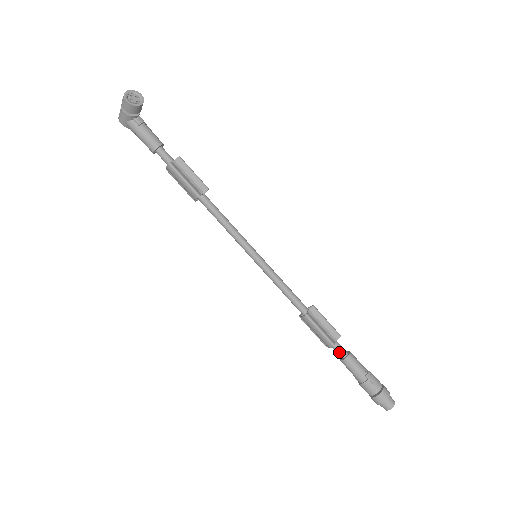
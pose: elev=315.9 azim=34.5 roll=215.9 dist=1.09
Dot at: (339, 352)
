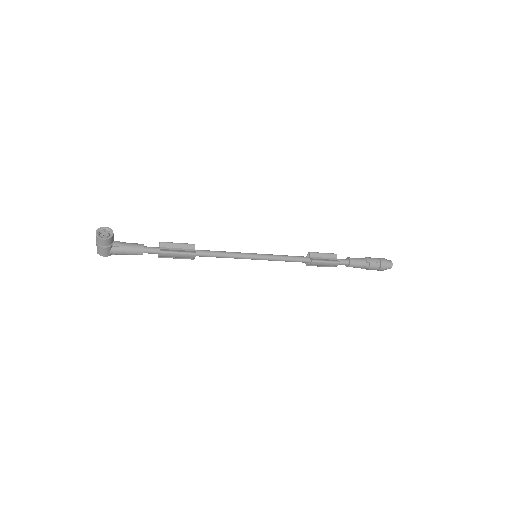
Dot at: (344, 263)
